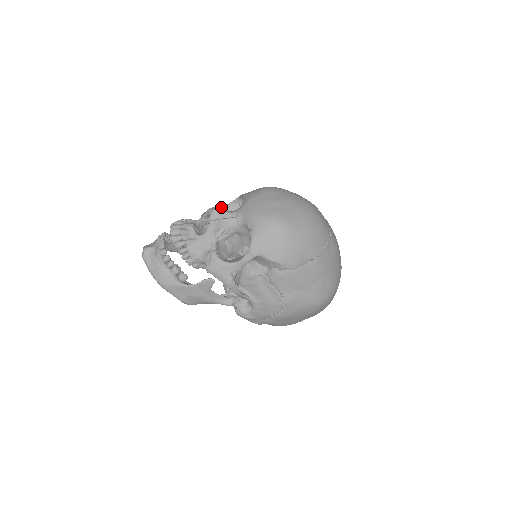
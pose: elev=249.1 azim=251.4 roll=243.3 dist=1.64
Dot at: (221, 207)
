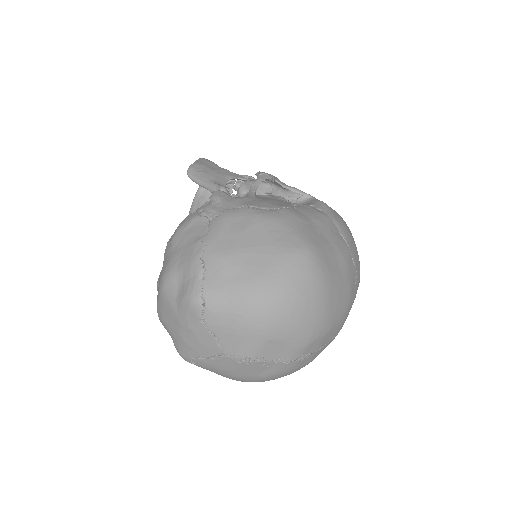
Dot at: occluded
